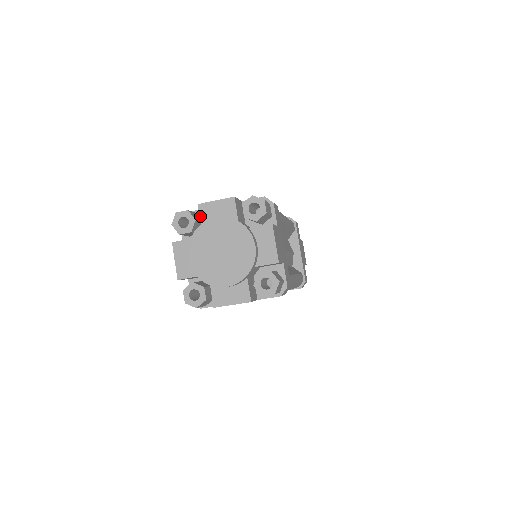
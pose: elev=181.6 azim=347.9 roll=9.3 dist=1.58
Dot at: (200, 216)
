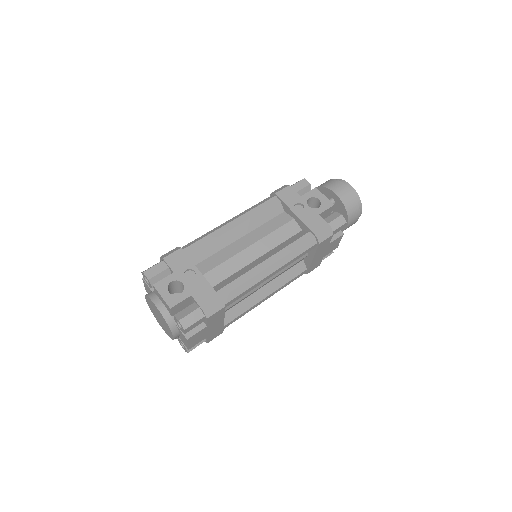
Dot at: (154, 290)
